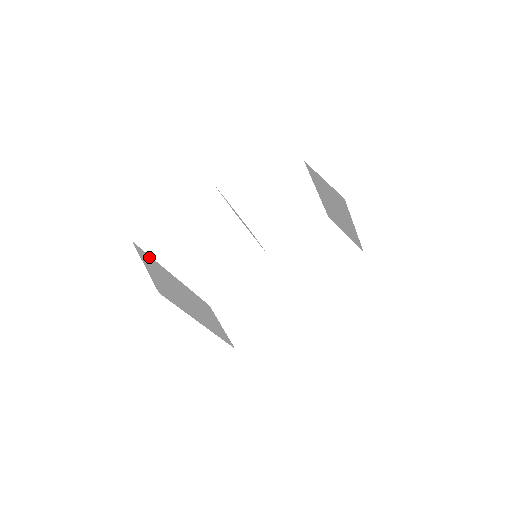
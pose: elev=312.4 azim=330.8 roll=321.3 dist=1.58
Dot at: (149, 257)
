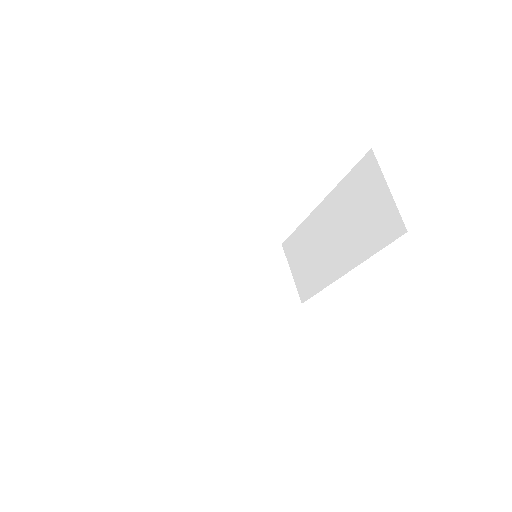
Dot at: (162, 270)
